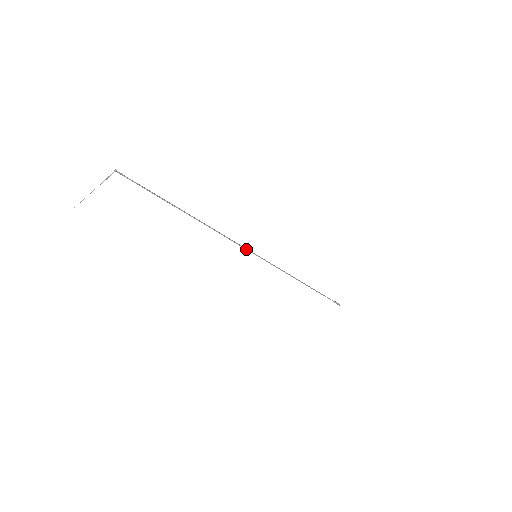
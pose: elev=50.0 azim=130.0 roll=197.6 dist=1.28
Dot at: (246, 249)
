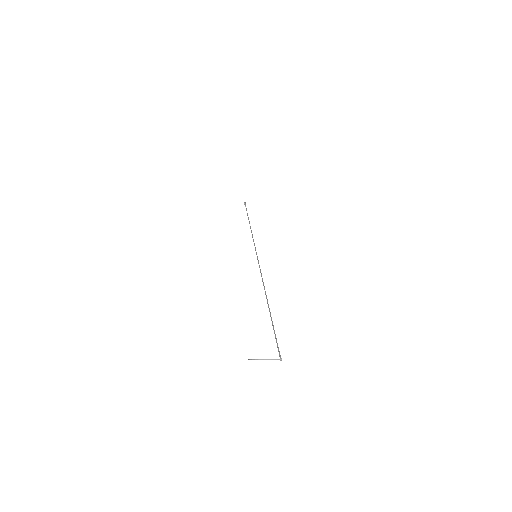
Dot at: occluded
